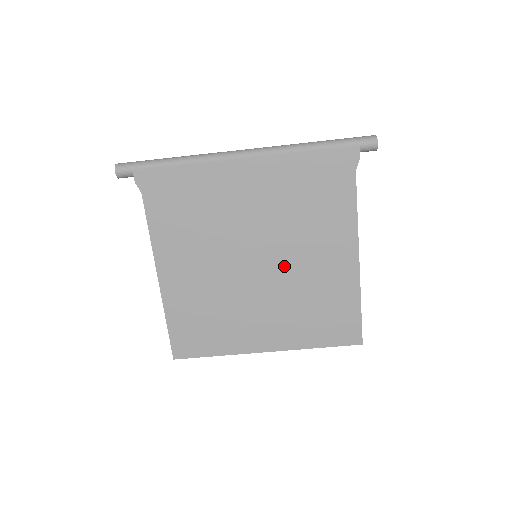
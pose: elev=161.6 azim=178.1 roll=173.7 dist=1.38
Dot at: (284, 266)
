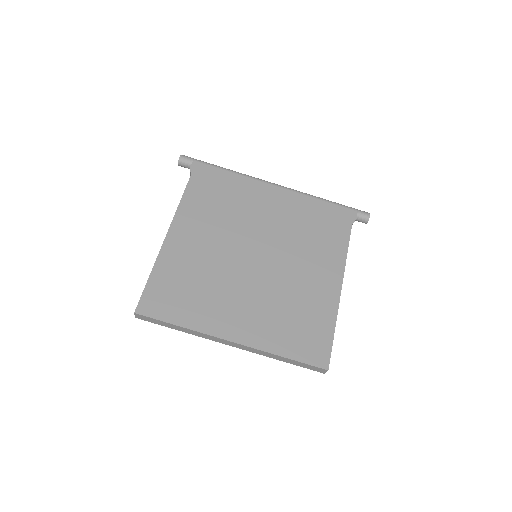
Dot at: (278, 269)
